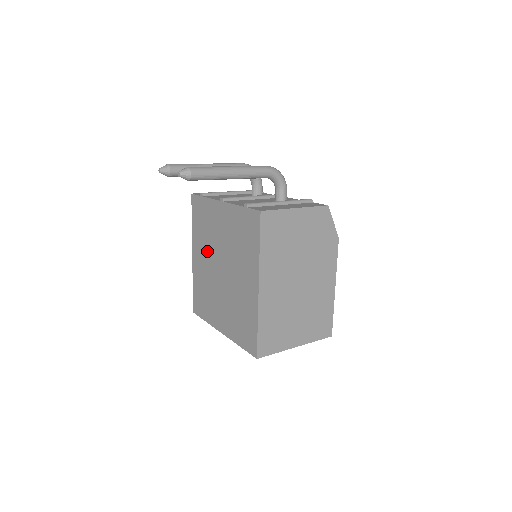
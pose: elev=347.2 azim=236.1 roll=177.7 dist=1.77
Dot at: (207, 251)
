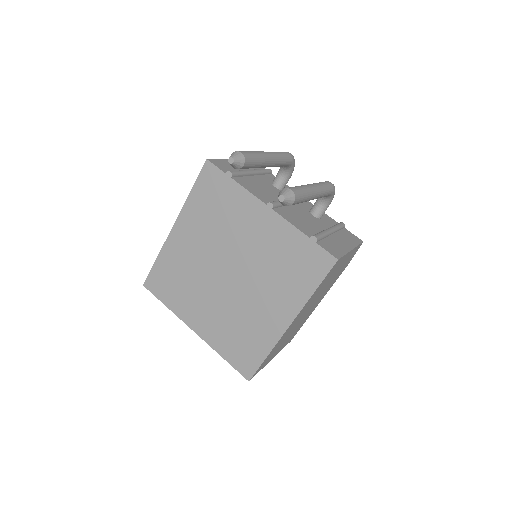
Dot at: (209, 241)
